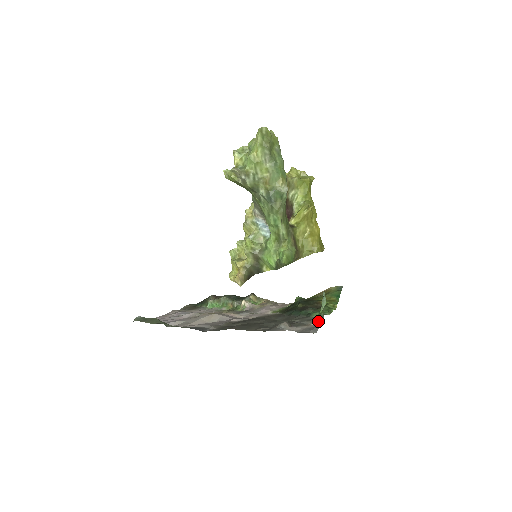
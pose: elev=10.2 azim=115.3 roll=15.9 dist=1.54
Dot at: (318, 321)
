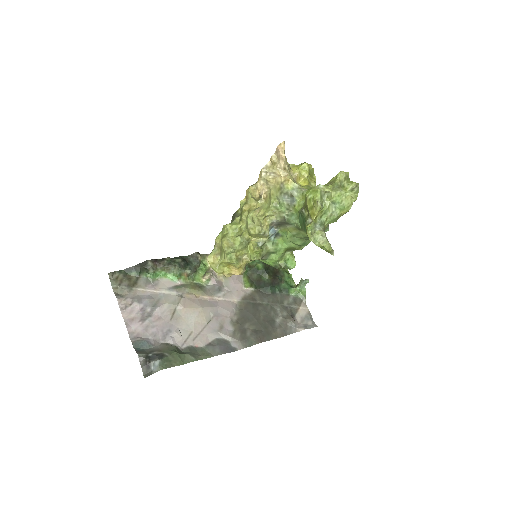
Dot at: (302, 303)
